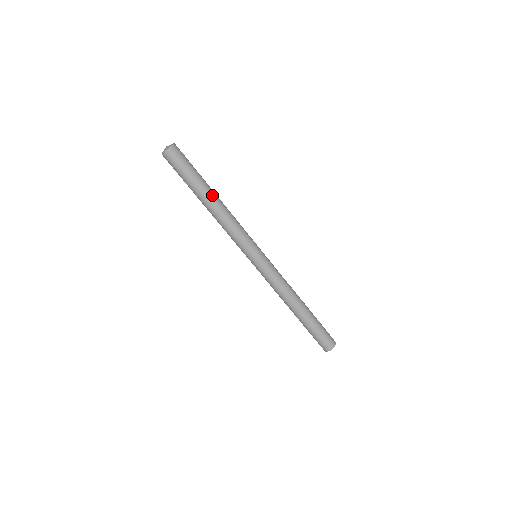
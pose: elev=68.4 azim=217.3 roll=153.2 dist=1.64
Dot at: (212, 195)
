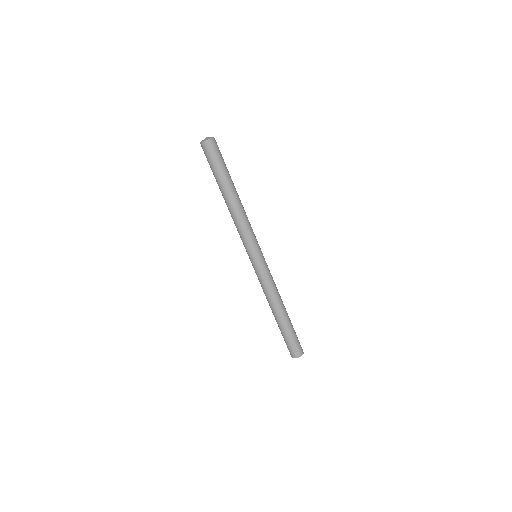
Dot at: (231, 193)
